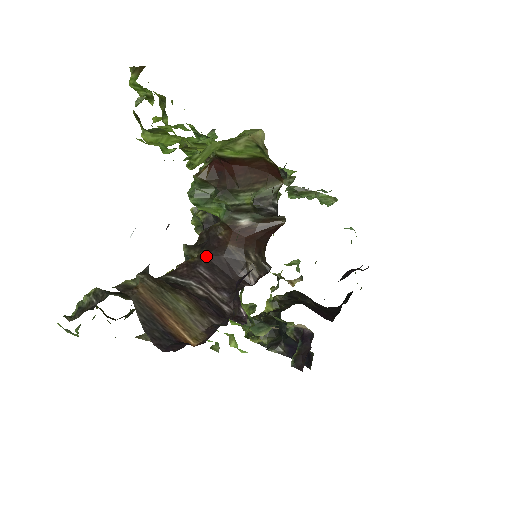
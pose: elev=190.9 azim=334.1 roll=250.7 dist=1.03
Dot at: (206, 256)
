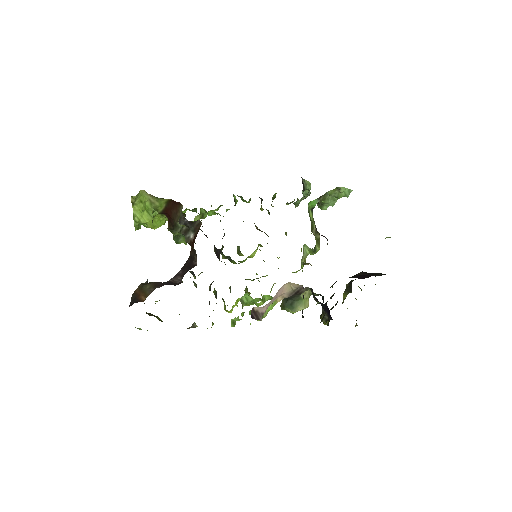
Dot at: (184, 265)
